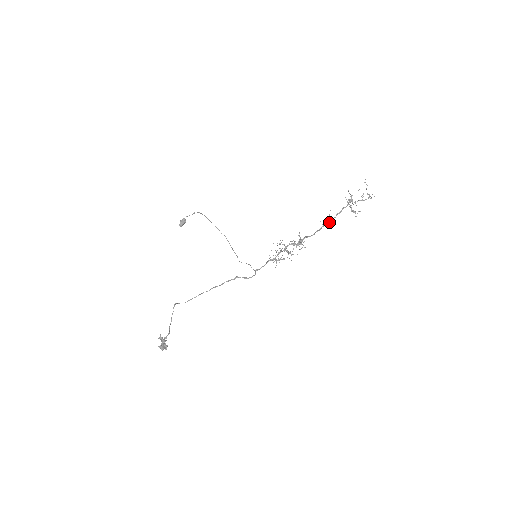
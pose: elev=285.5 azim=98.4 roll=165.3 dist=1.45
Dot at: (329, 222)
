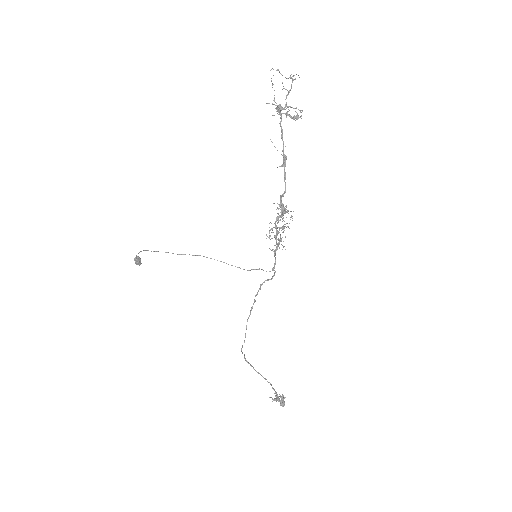
Dot at: (285, 157)
